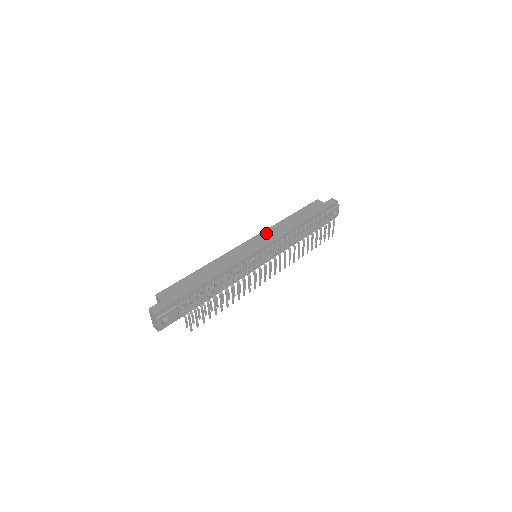
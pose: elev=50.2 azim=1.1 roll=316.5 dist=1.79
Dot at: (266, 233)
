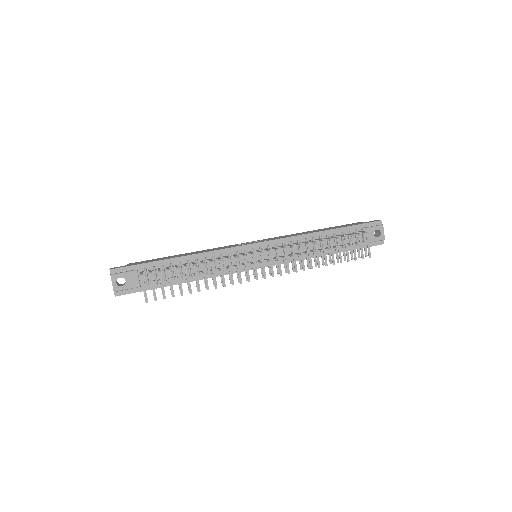
Dot at: (275, 237)
